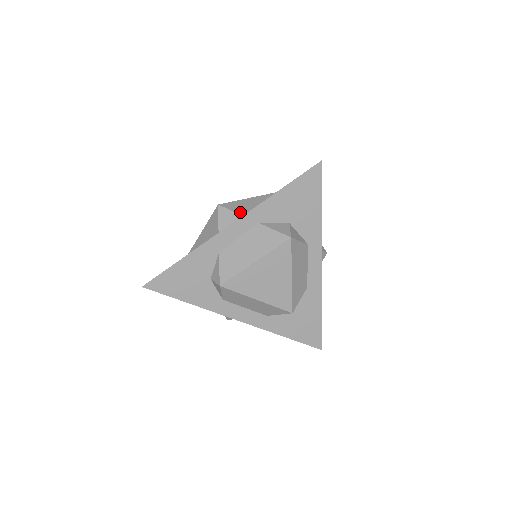
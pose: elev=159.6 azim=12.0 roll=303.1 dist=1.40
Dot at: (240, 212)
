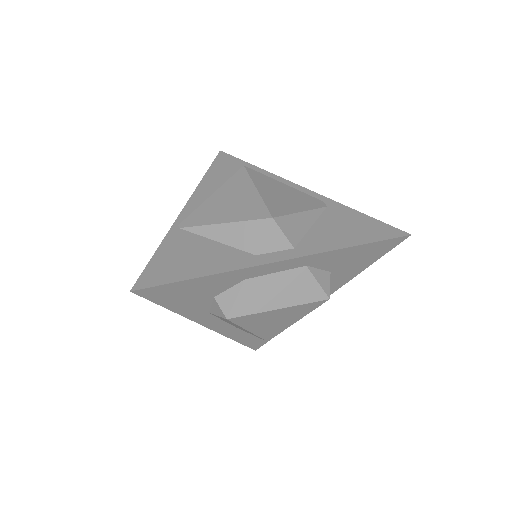
Dot at: (292, 240)
